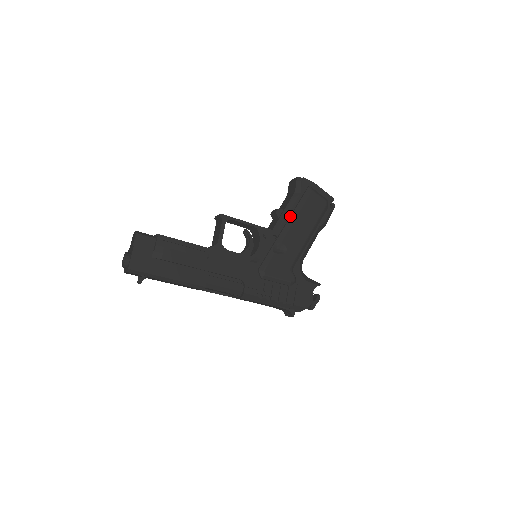
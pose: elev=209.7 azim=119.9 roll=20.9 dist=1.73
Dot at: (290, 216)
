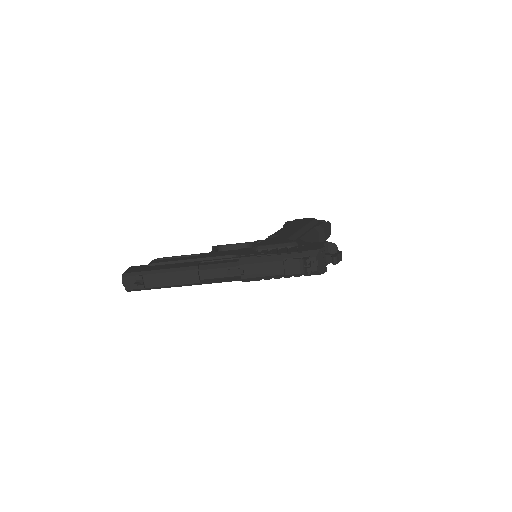
Dot at: occluded
